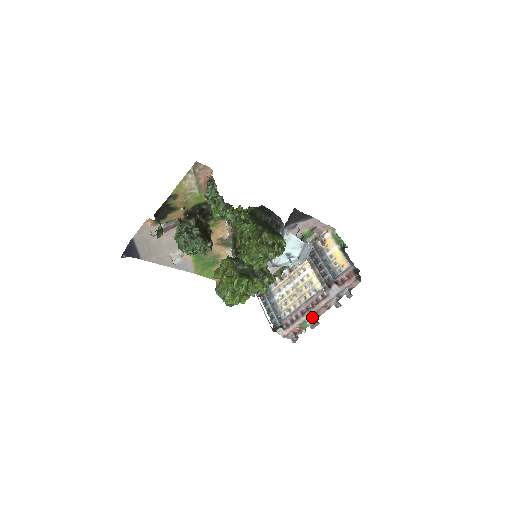
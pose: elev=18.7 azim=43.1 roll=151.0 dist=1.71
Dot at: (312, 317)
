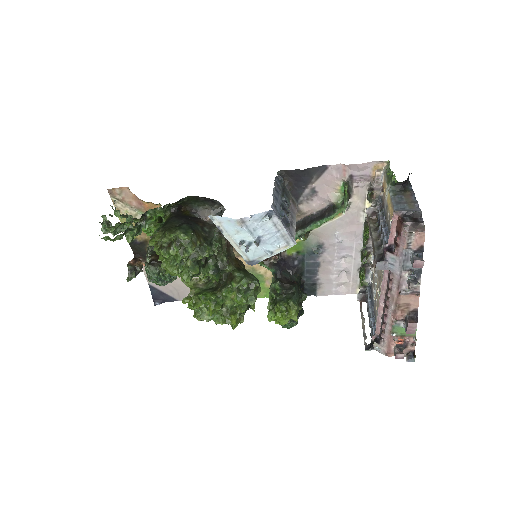
Dot at: (402, 315)
